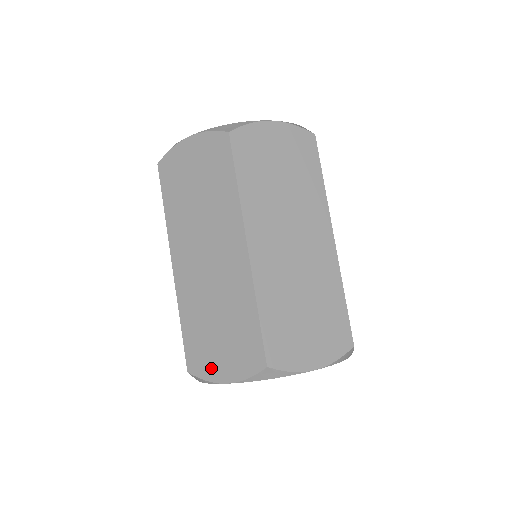
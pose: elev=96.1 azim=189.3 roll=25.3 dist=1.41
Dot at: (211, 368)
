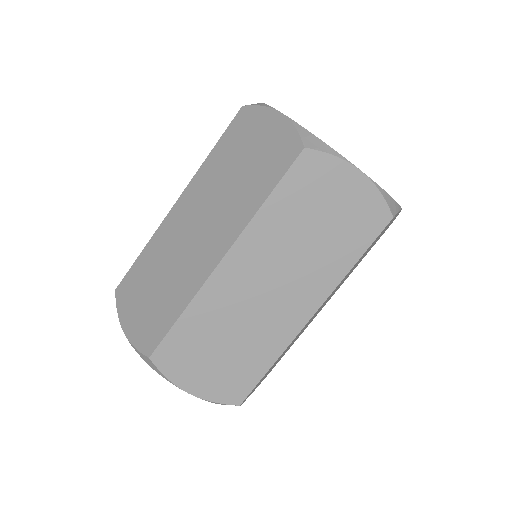
Dot at: (182, 373)
